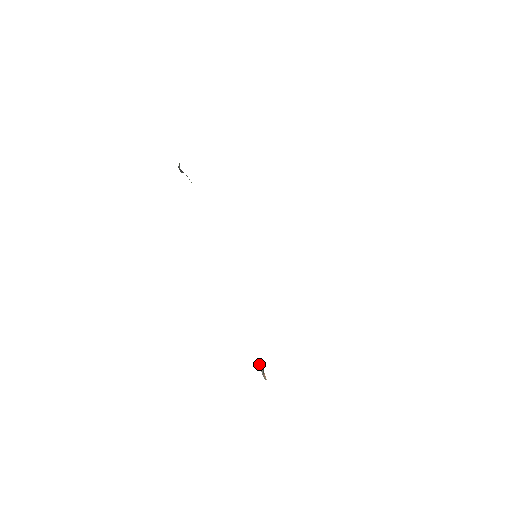
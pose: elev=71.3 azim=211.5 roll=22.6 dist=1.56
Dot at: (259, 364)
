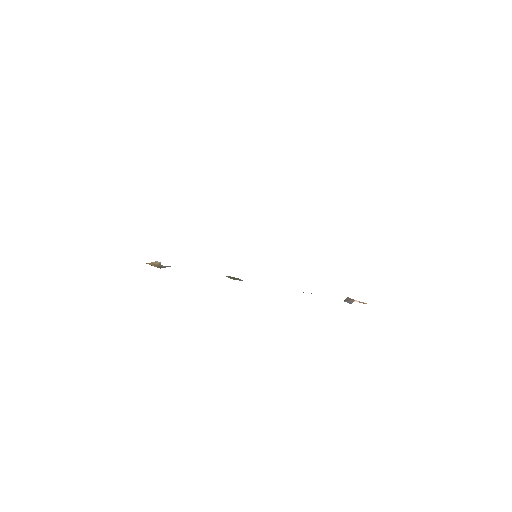
Dot at: occluded
